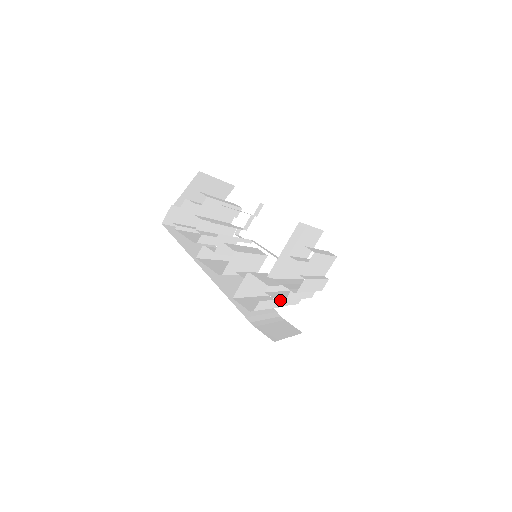
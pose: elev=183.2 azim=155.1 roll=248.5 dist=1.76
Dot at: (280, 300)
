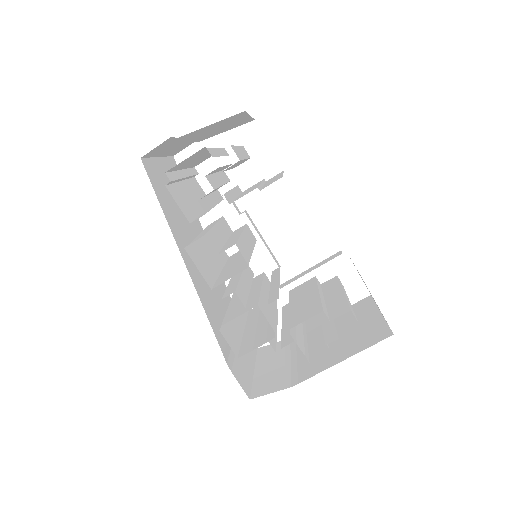
Dot at: occluded
